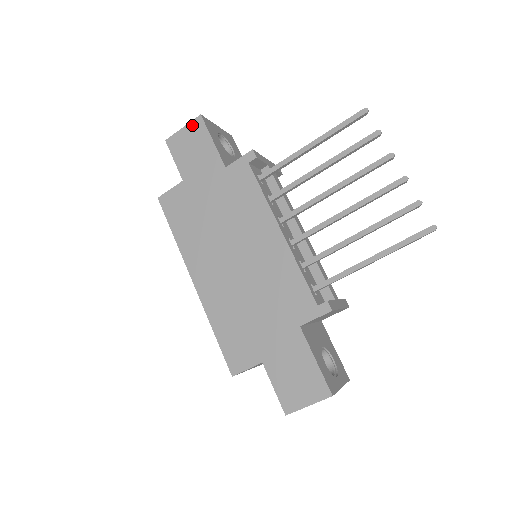
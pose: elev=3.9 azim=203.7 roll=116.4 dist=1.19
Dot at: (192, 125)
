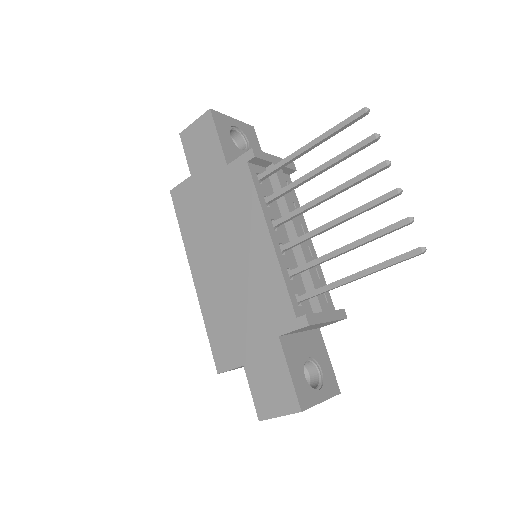
Dot at: (202, 119)
